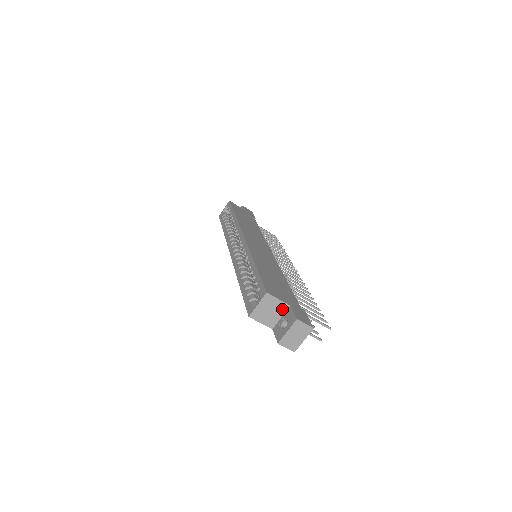
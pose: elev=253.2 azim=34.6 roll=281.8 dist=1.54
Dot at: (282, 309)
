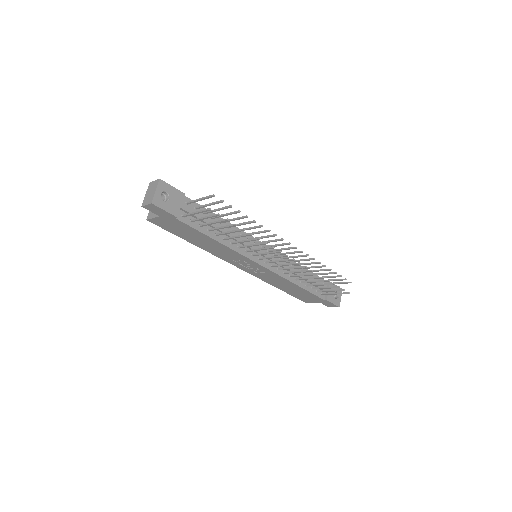
Dot at: occluded
